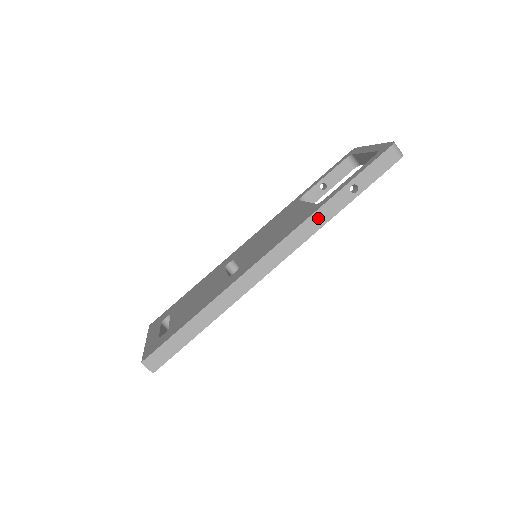
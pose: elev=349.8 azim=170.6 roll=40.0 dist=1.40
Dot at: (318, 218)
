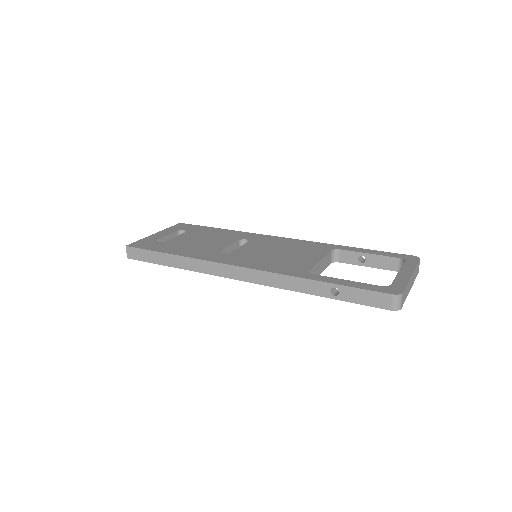
Dot at: (291, 282)
